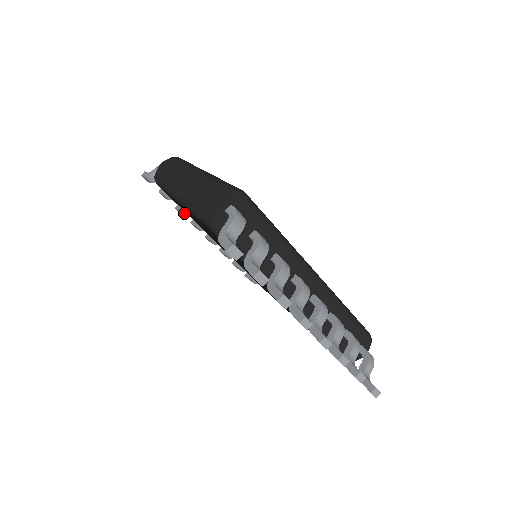
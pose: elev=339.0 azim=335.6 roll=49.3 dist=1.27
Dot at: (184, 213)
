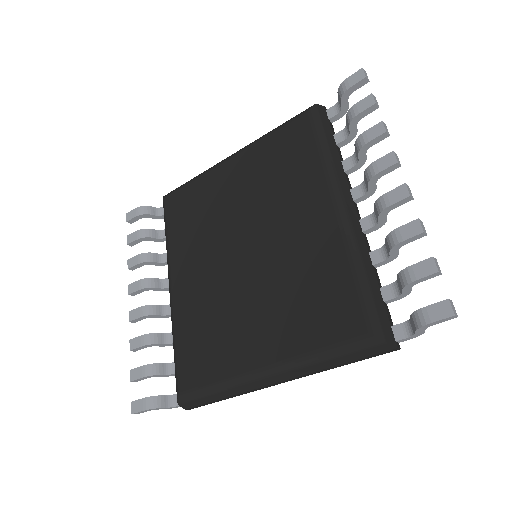
Dot at: (144, 258)
